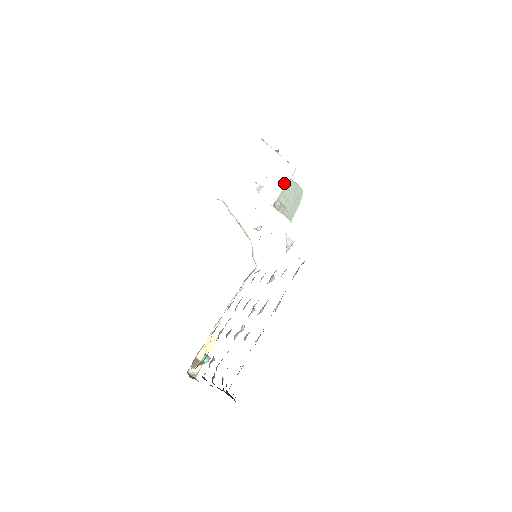
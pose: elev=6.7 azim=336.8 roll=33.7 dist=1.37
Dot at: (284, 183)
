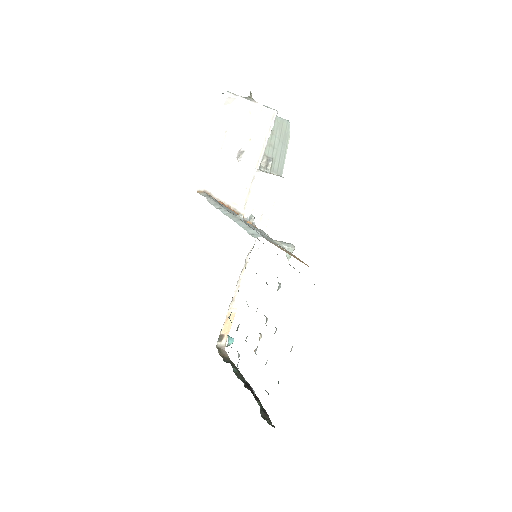
Dot at: (267, 136)
